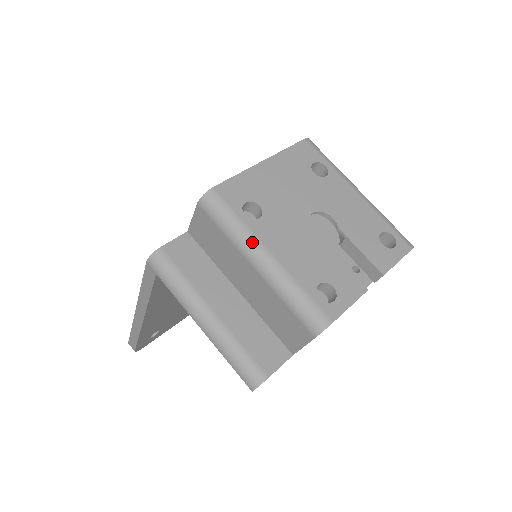
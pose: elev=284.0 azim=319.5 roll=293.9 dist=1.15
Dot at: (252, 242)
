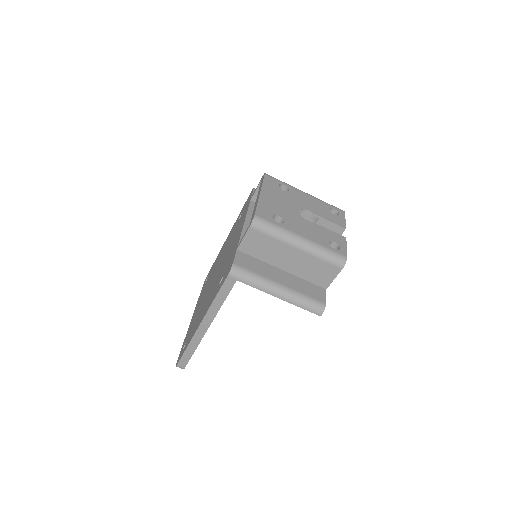
Dot at: (291, 235)
